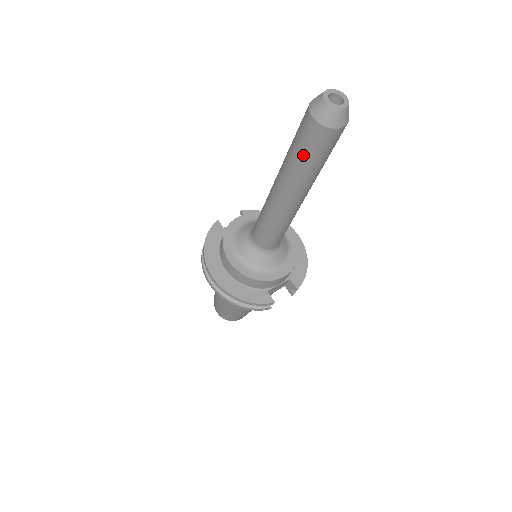
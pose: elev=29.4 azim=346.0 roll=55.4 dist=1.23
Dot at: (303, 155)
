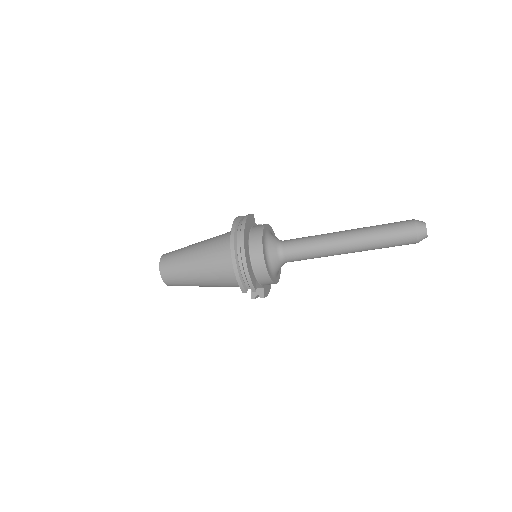
Dot at: (388, 235)
